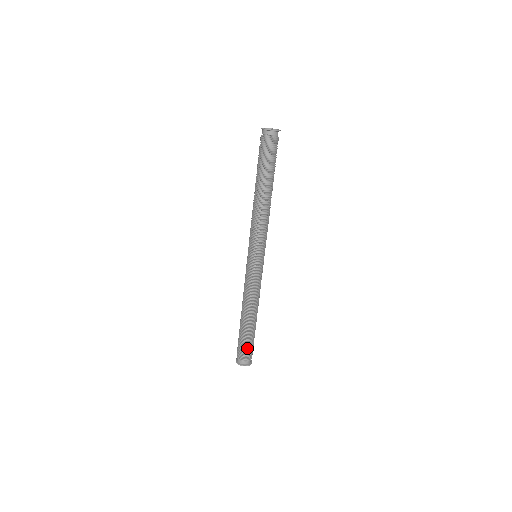
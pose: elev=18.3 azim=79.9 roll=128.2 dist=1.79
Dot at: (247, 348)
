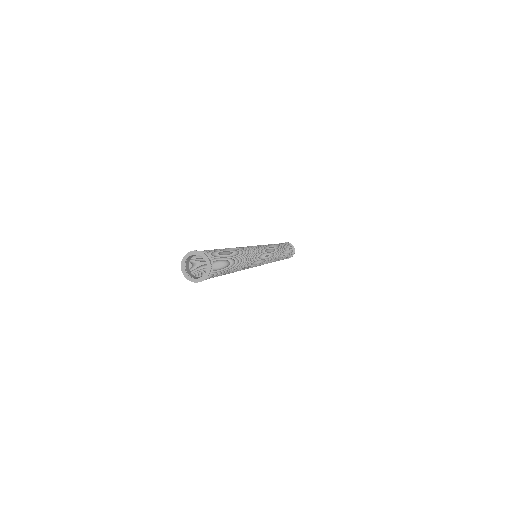
Dot at: occluded
